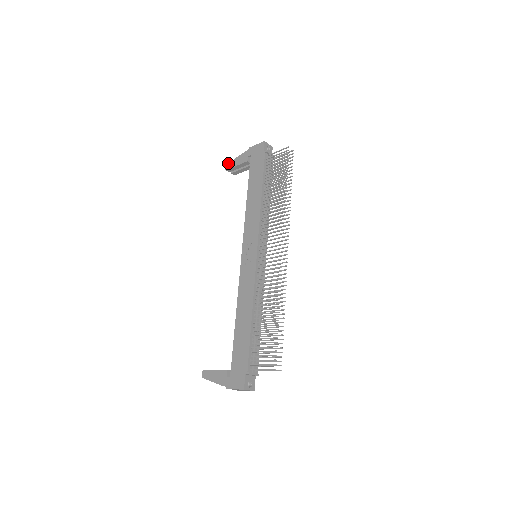
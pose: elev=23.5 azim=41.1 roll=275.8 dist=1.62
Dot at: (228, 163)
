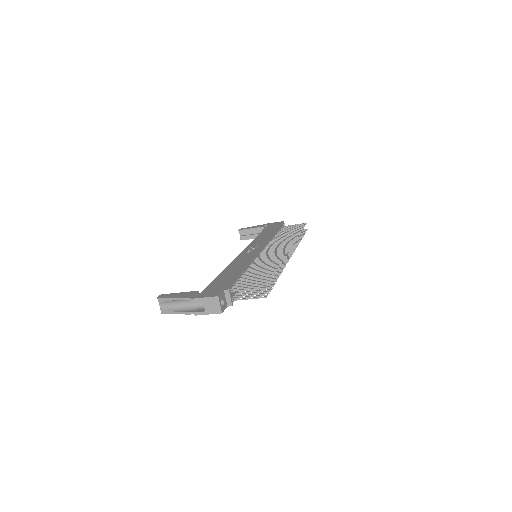
Dot at: (243, 228)
